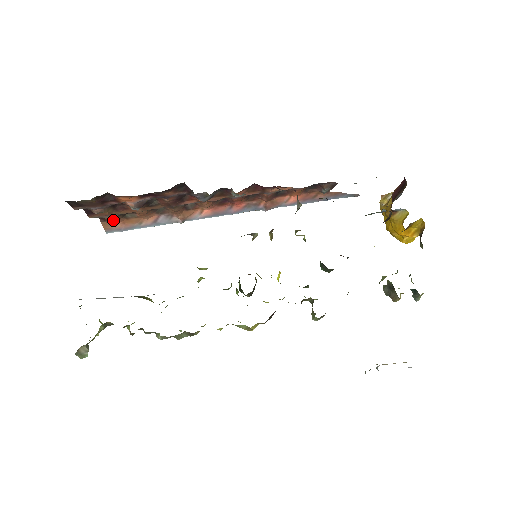
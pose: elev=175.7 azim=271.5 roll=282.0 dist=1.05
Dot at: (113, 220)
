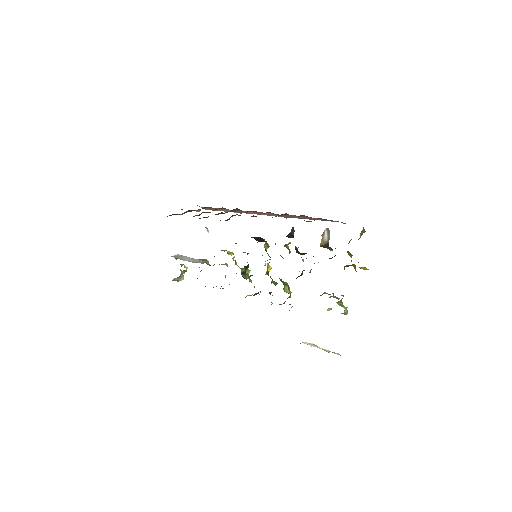
Dot at: (198, 211)
